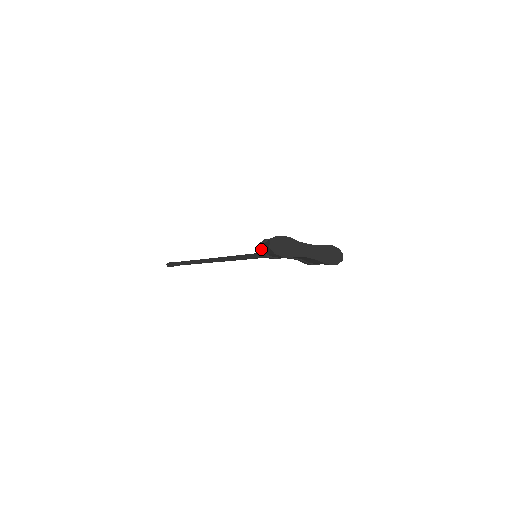
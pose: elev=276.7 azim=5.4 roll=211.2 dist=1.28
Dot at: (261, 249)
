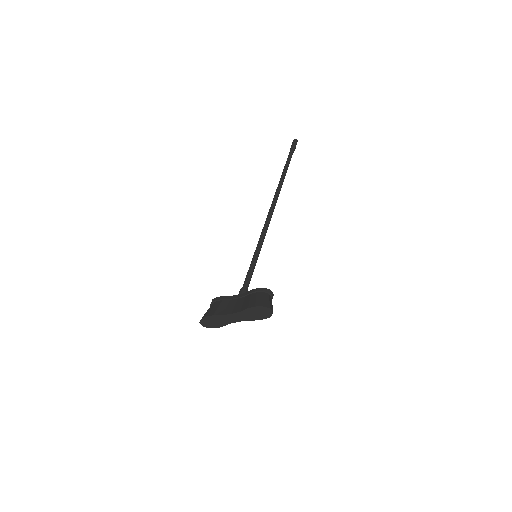
Dot at: occluded
